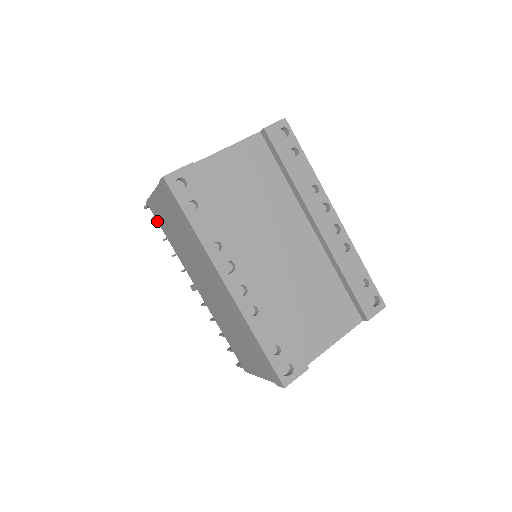
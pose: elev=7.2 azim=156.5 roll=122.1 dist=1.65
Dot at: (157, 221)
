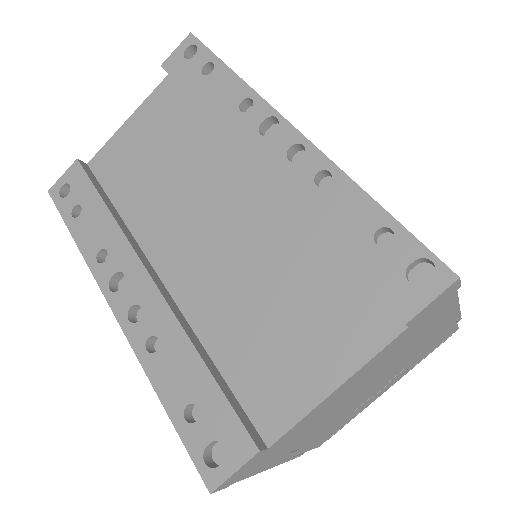
Dot at: occluded
